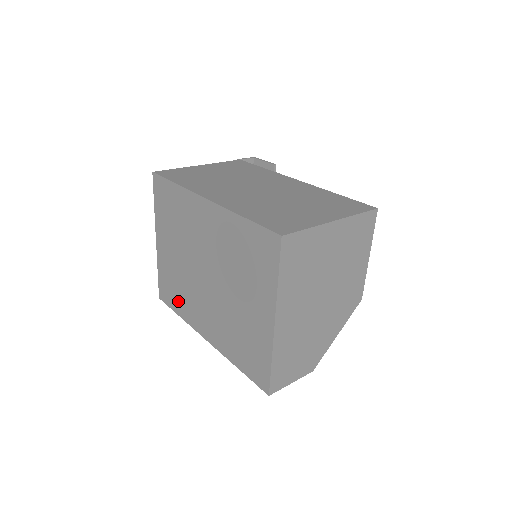
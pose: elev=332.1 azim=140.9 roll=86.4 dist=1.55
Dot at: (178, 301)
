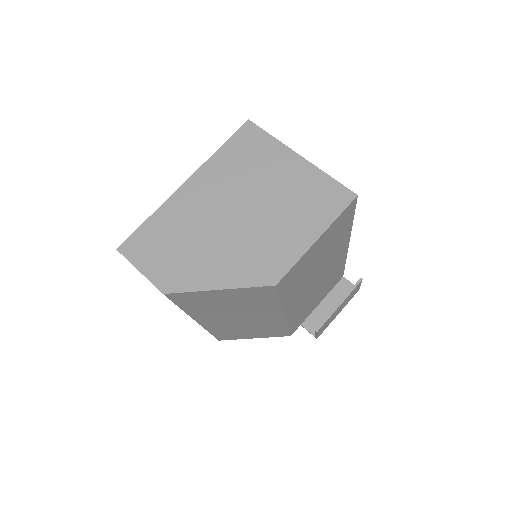
Dot at: occluded
